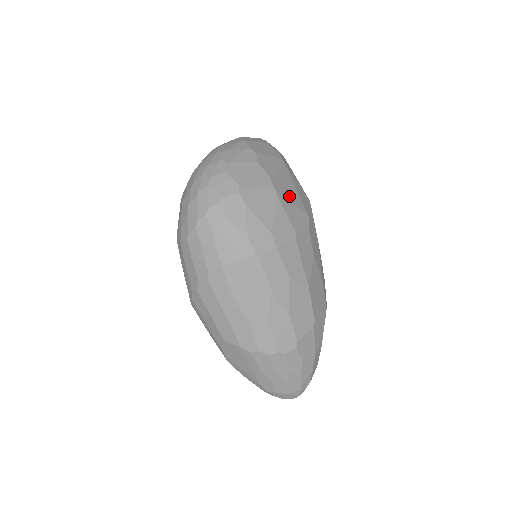
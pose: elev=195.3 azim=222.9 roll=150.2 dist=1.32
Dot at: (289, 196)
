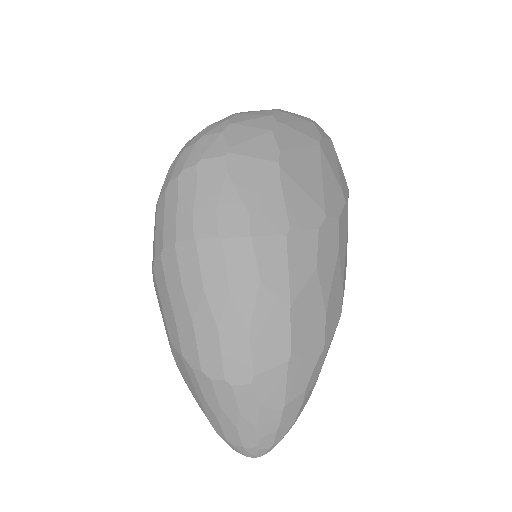
Dot at: (302, 181)
